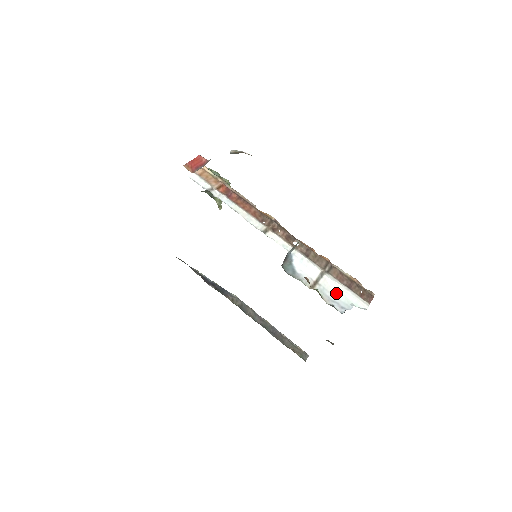
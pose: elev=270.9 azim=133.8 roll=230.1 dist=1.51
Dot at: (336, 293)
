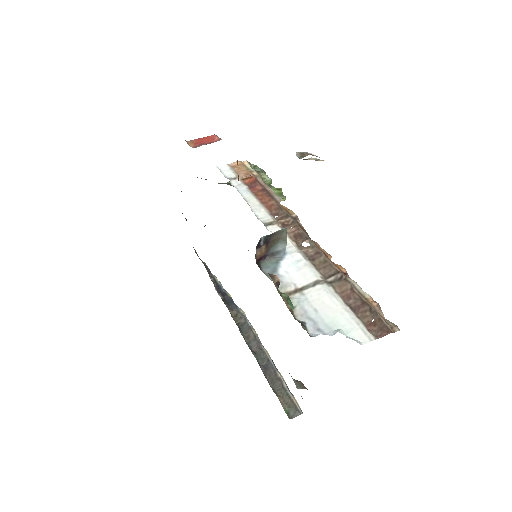
Dot at: (322, 310)
